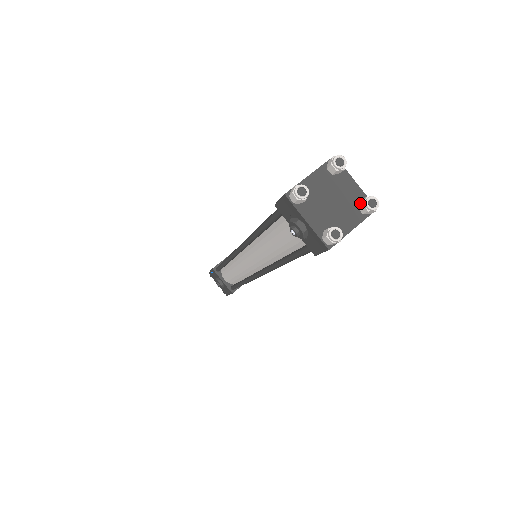
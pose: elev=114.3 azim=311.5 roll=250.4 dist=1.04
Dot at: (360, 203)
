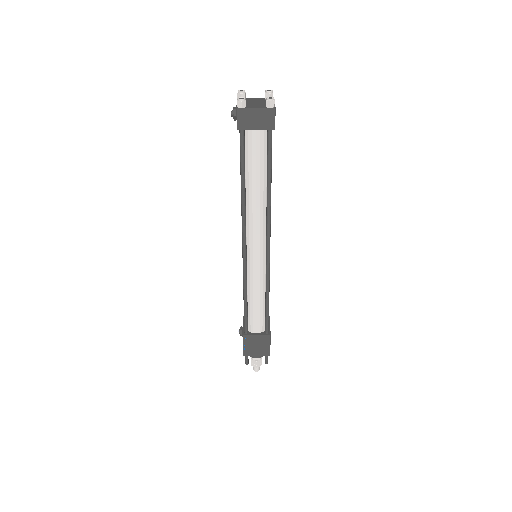
Dot at: (268, 104)
